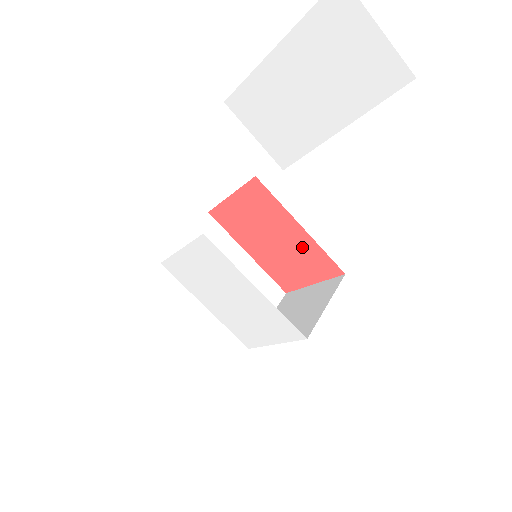
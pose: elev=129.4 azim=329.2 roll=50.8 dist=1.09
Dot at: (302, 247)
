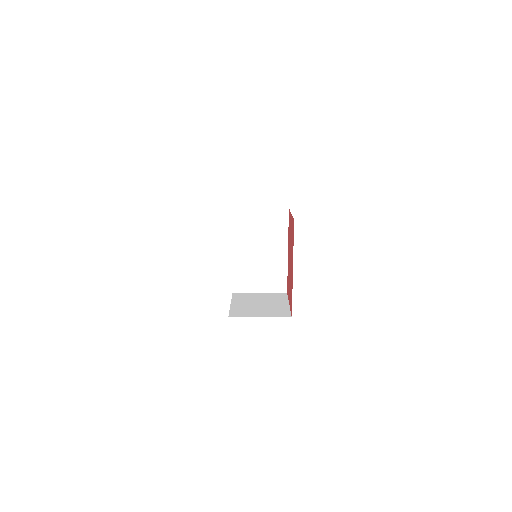
Dot at: occluded
